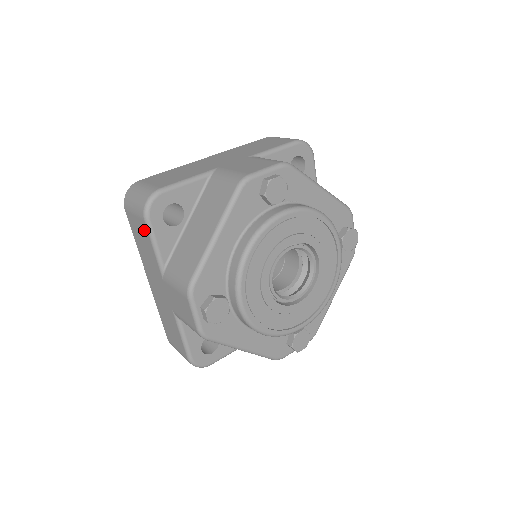
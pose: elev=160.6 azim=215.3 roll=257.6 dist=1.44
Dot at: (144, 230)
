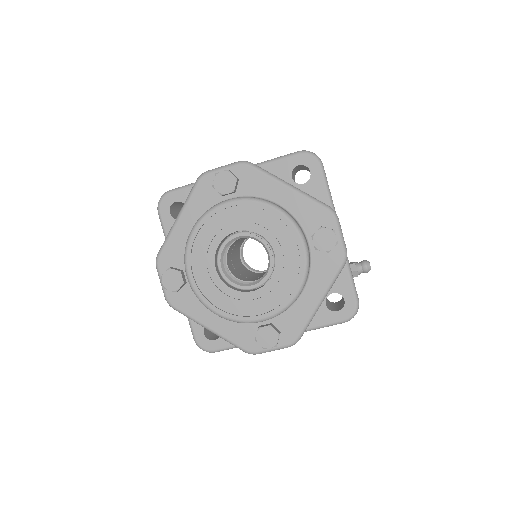
Dot at: occluded
